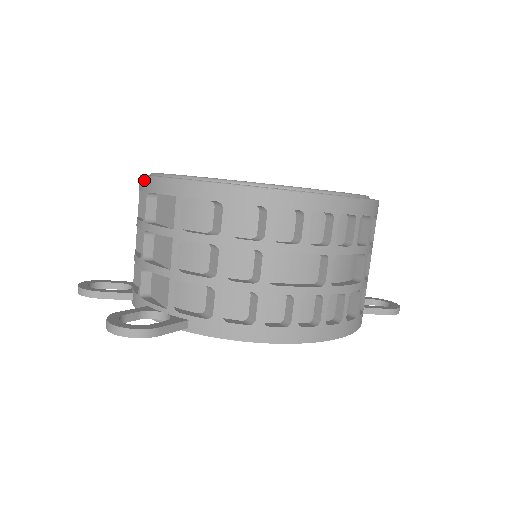
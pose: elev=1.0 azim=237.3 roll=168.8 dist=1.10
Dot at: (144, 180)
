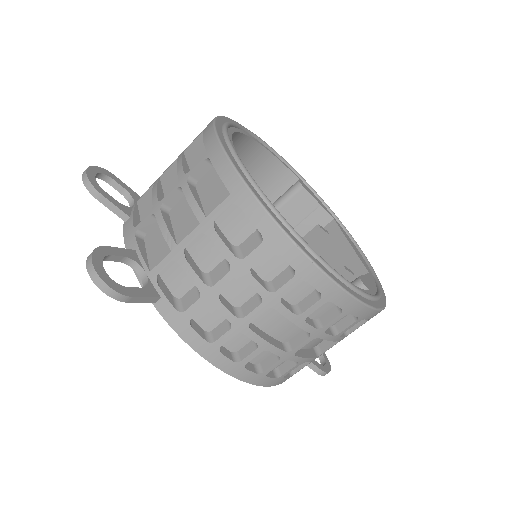
Dot at: (214, 141)
